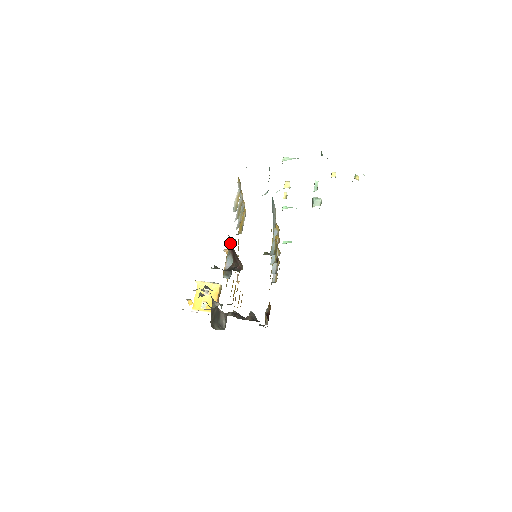
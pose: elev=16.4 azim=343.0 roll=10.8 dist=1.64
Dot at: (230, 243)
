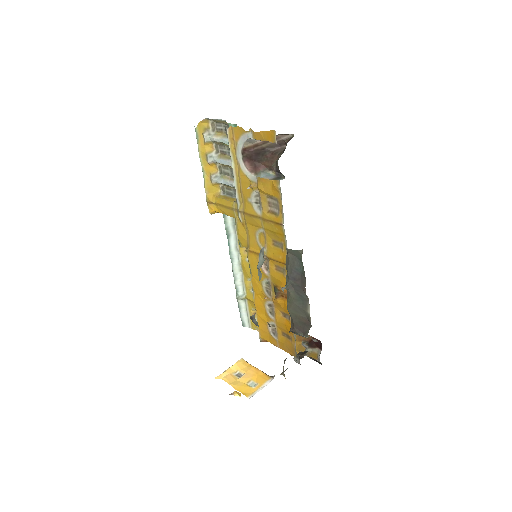
Dot at: (251, 163)
